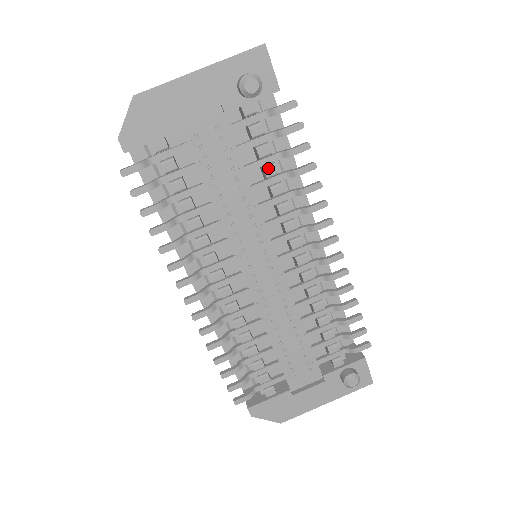
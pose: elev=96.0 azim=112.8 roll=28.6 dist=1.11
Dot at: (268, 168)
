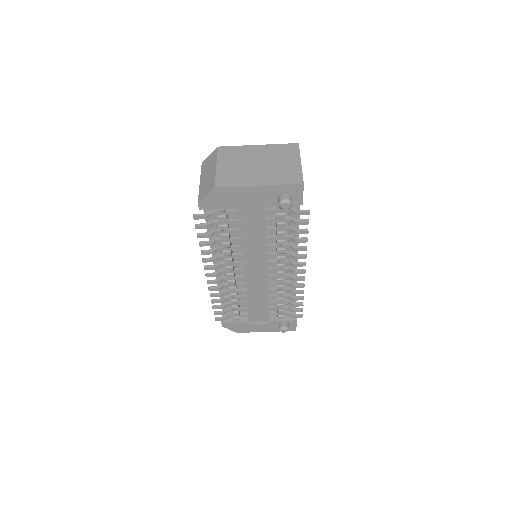
Dot at: (280, 233)
